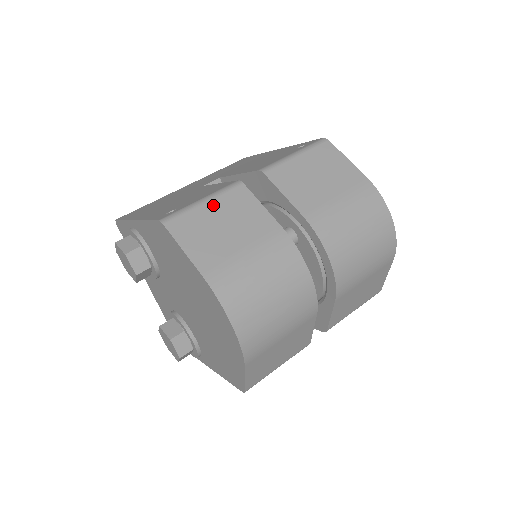
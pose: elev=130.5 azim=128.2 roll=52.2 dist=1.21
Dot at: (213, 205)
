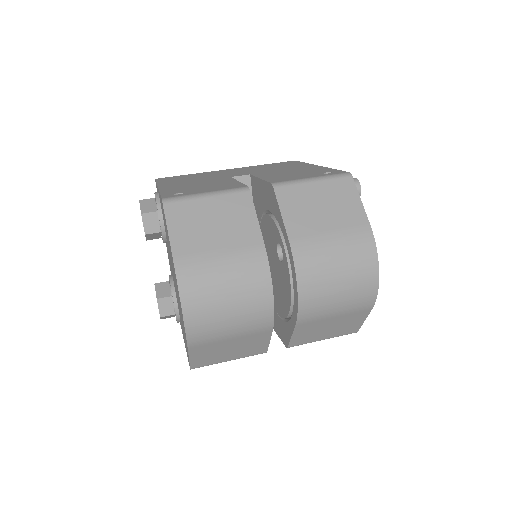
Dot at: (213, 201)
